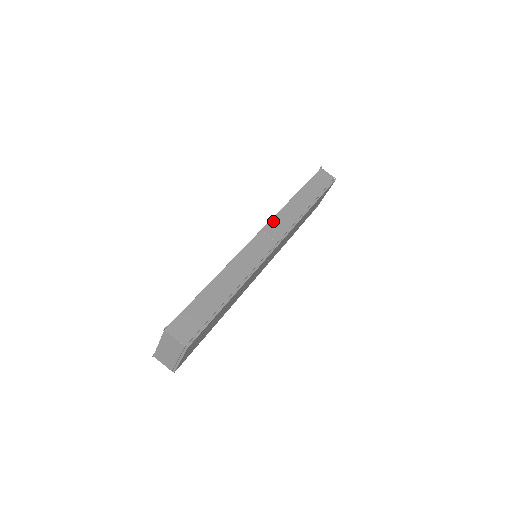
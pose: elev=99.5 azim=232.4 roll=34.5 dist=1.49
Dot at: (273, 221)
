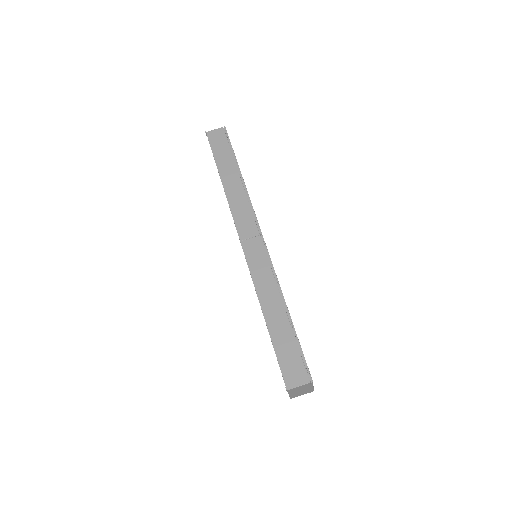
Dot at: (237, 223)
